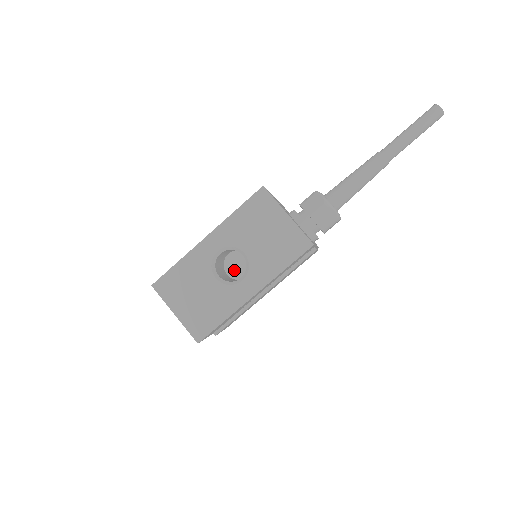
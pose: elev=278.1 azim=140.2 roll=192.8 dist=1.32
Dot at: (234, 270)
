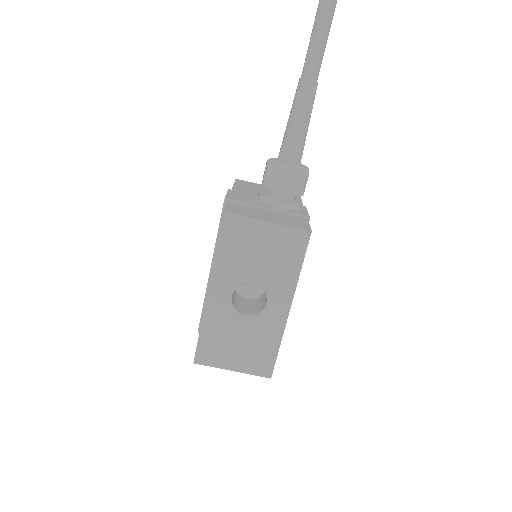
Dot at: (249, 288)
